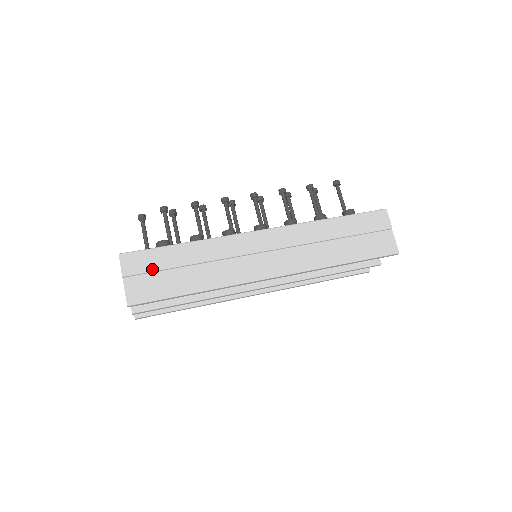
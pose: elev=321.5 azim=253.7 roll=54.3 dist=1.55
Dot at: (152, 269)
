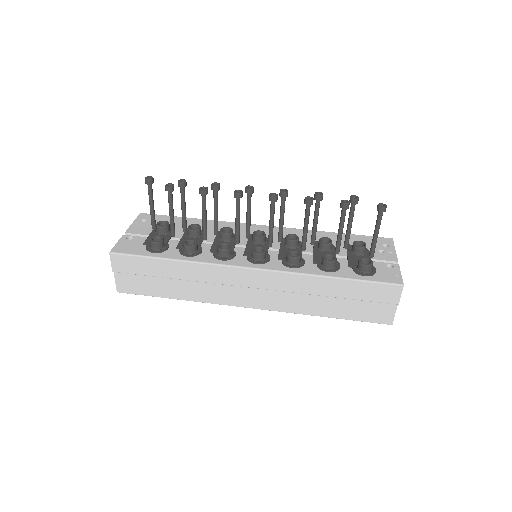
Dot at: (139, 273)
